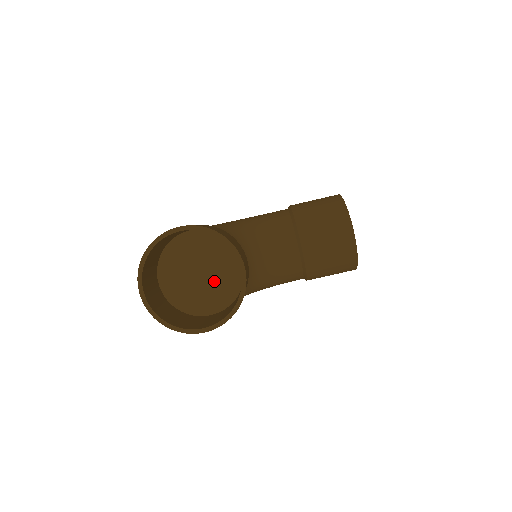
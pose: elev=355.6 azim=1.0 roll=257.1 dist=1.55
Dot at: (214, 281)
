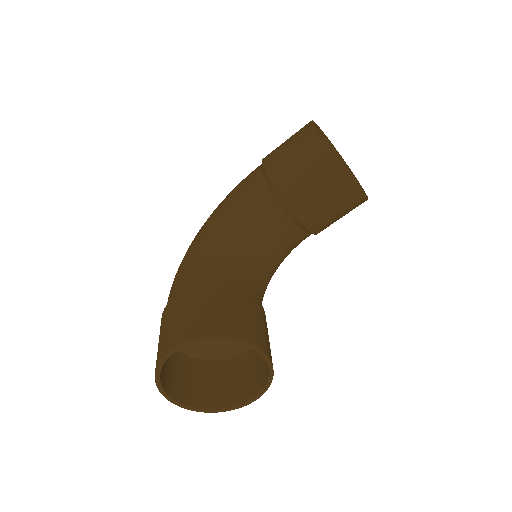
Dot at: occluded
